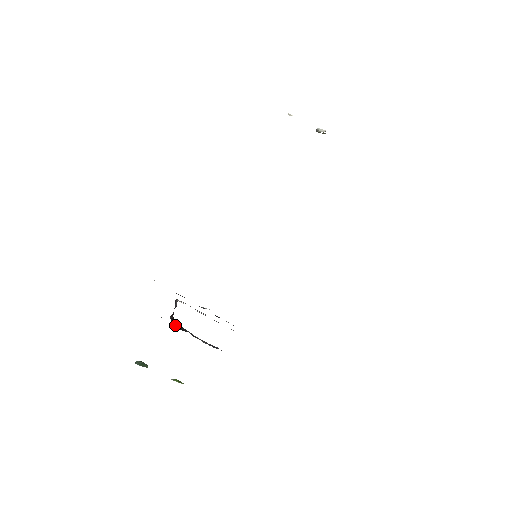
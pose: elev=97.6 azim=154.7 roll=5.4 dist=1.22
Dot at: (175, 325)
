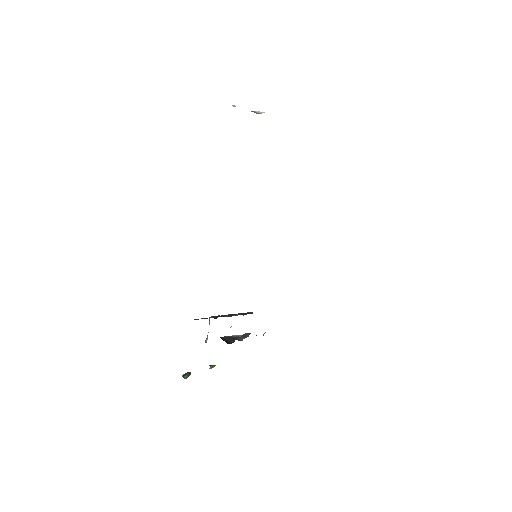
Dot at: (226, 342)
